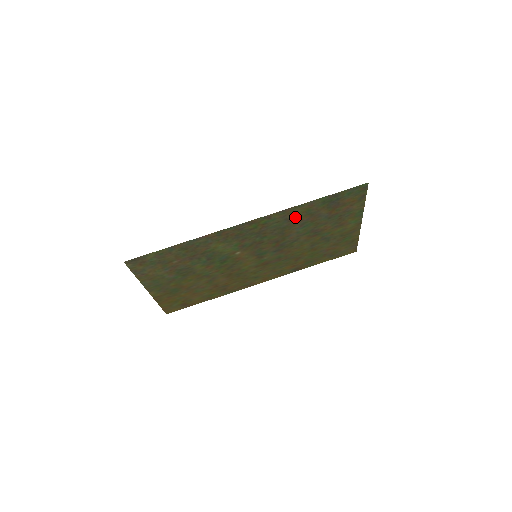
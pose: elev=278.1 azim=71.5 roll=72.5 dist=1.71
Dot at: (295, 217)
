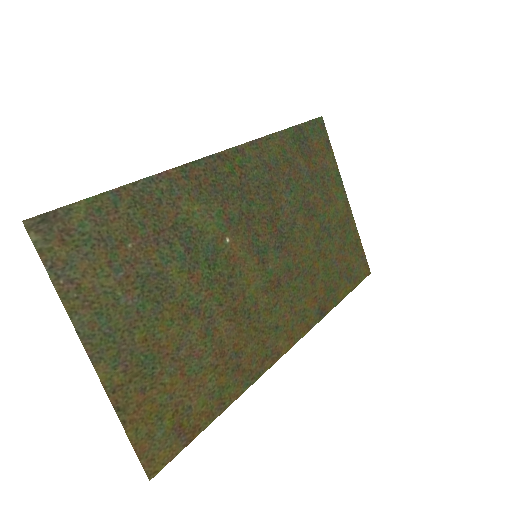
Dot at: (273, 163)
